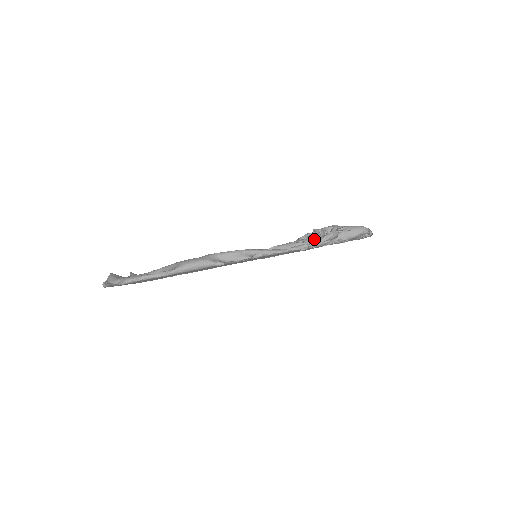
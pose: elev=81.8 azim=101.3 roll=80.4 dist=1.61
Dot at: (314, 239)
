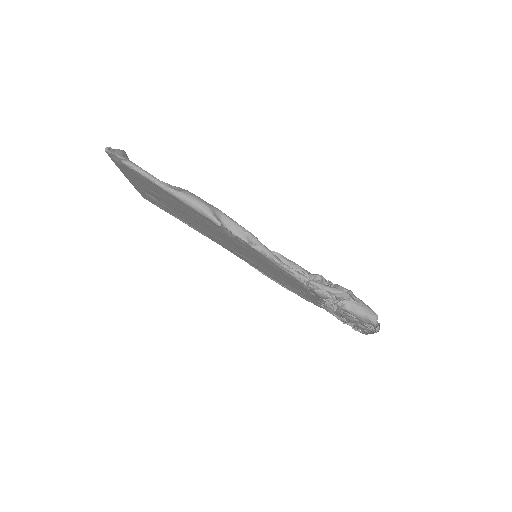
Dot at: (320, 281)
